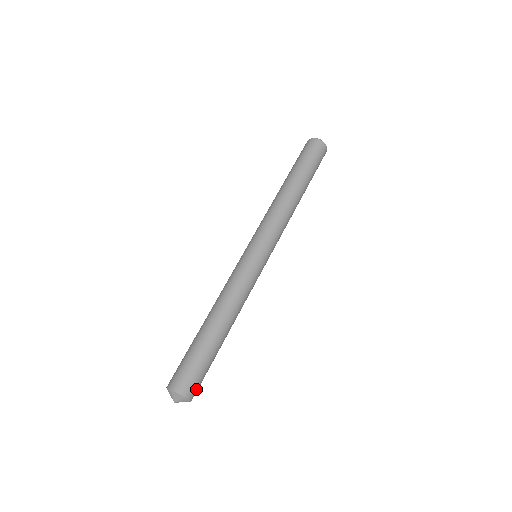
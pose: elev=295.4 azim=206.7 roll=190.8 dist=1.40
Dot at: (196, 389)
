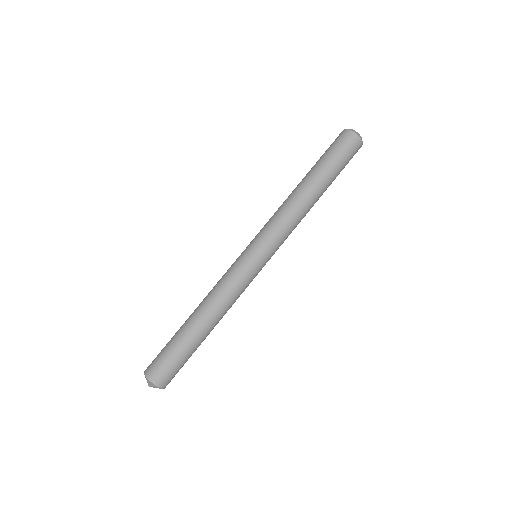
Dot at: (170, 379)
